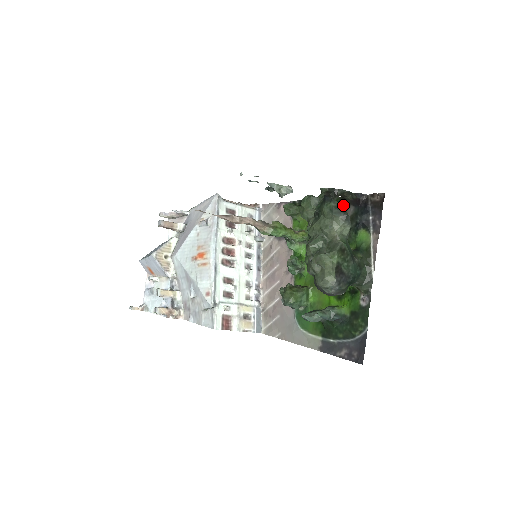
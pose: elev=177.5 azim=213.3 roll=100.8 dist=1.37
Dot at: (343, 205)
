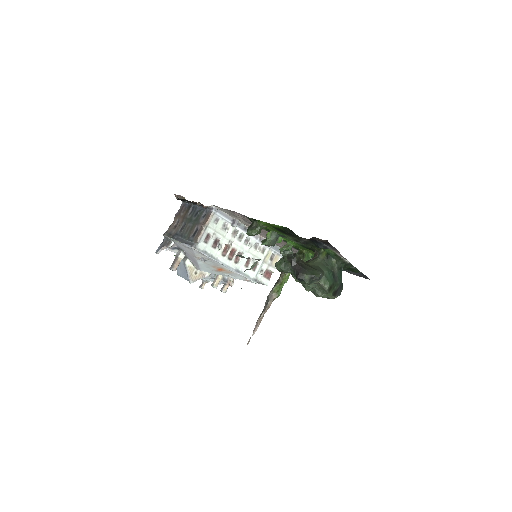
Dot at: (296, 236)
